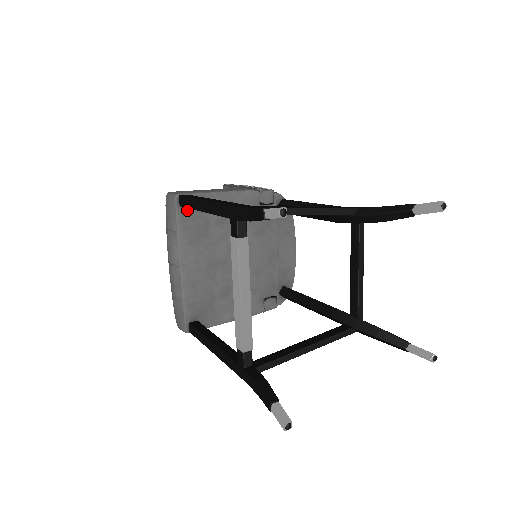
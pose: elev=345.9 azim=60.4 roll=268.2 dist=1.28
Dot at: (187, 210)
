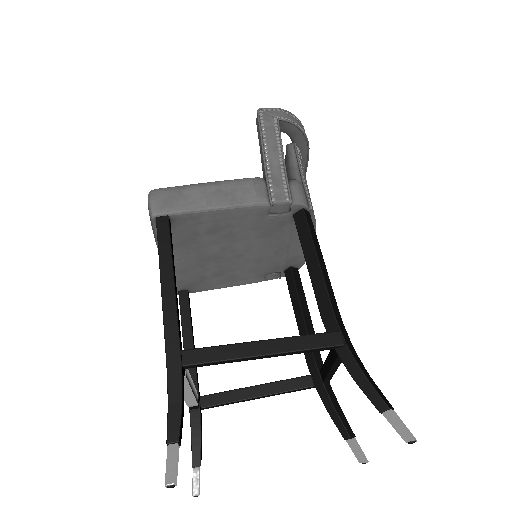
Dot at: occluded
